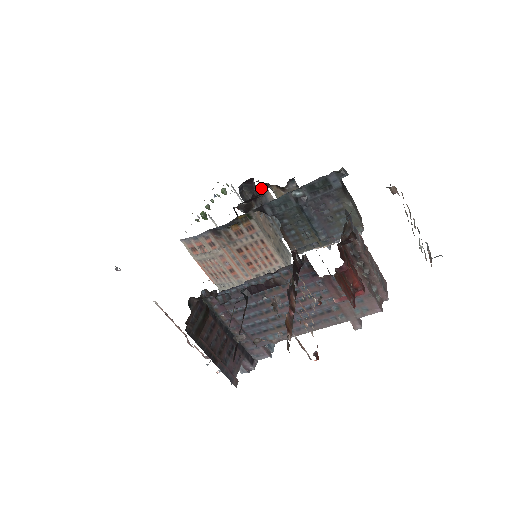
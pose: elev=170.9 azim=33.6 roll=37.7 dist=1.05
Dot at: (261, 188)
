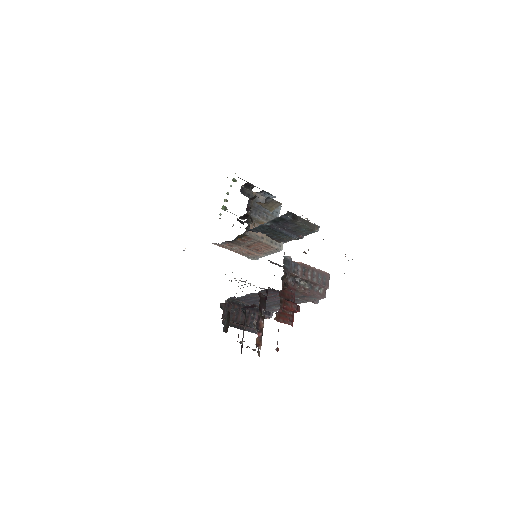
Dot at: (252, 199)
